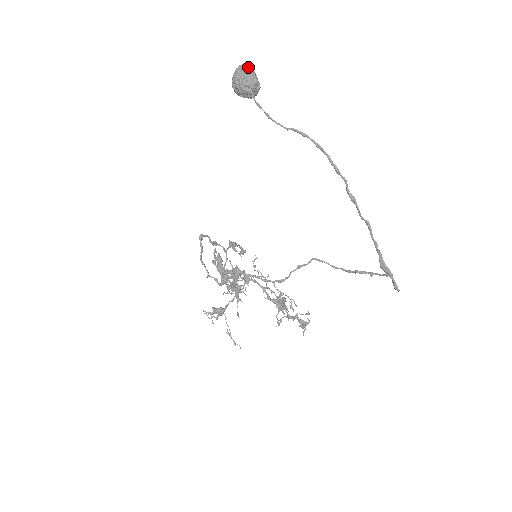
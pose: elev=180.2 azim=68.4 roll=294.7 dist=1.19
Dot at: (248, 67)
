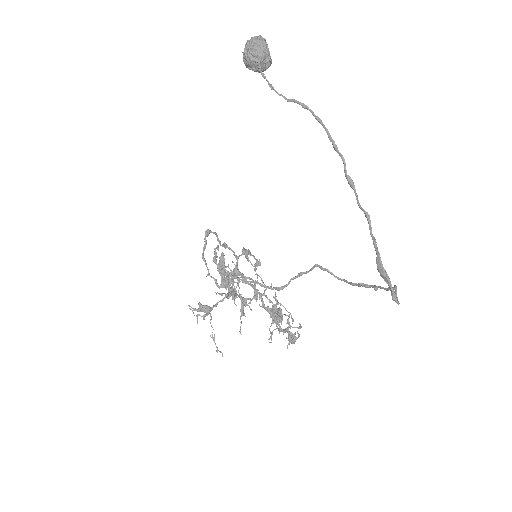
Dot at: (260, 38)
